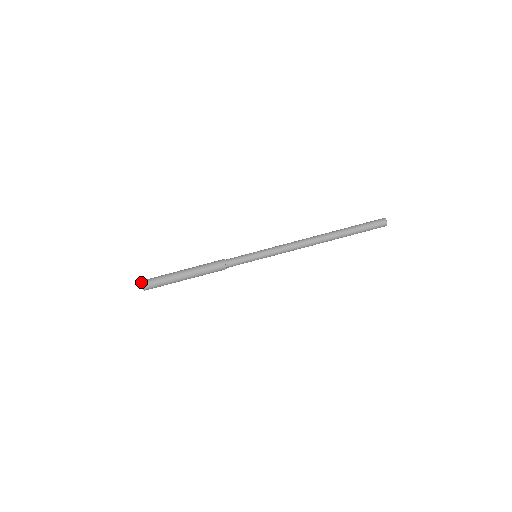
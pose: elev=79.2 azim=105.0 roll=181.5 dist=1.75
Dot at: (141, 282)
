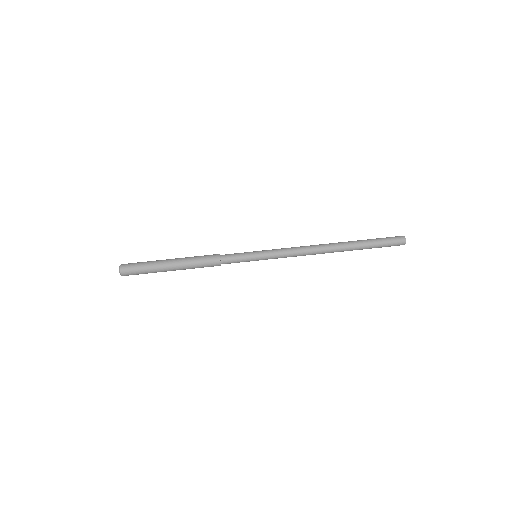
Dot at: (119, 268)
